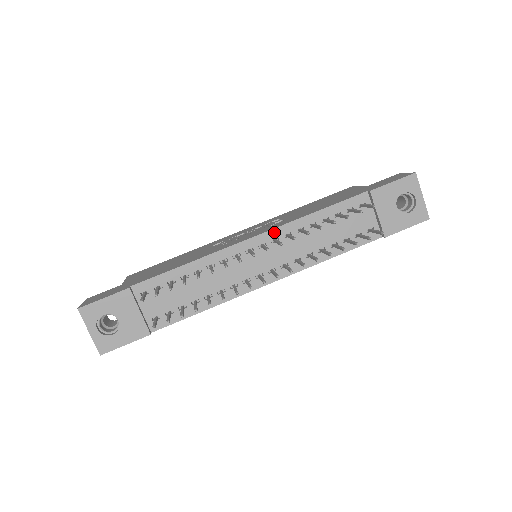
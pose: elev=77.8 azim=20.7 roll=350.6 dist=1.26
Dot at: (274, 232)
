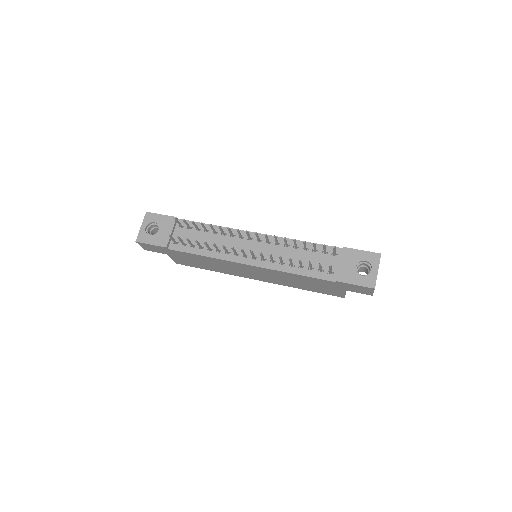
Dot at: (271, 237)
